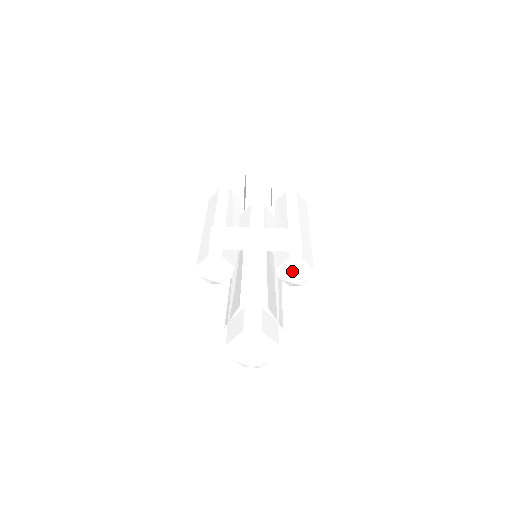
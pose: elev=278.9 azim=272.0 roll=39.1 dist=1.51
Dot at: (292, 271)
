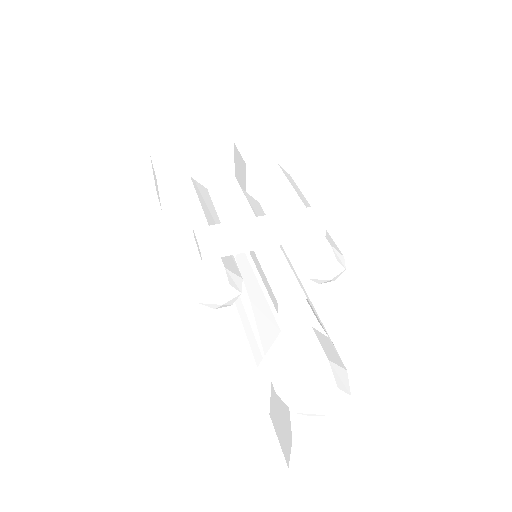
Dot at: (324, 264)
